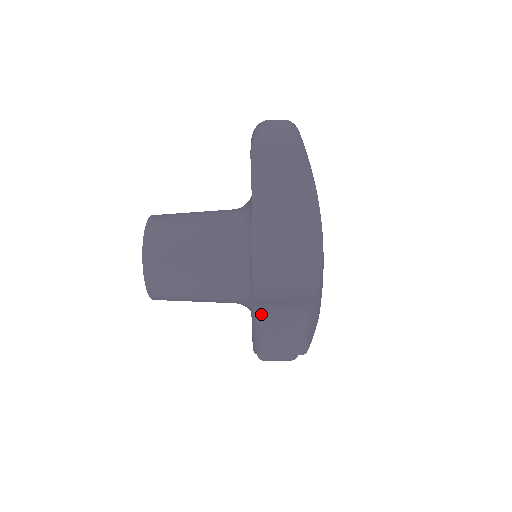
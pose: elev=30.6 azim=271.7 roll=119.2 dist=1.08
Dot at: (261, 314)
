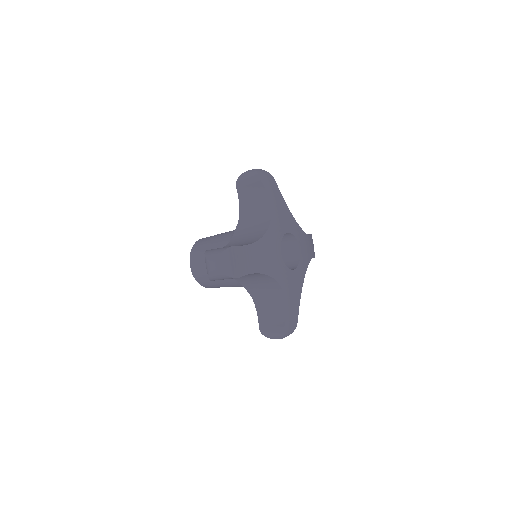
Dot at: (208, 251)
